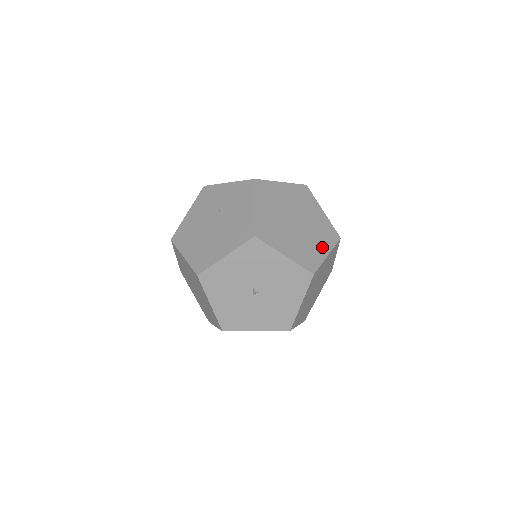
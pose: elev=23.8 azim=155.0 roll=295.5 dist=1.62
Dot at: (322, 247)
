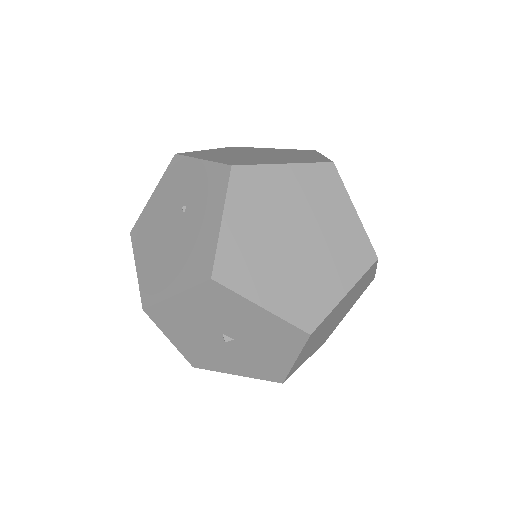
Dot at: (337, 281)
